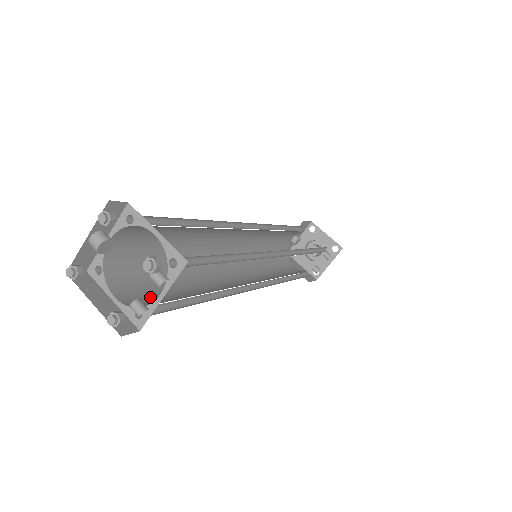
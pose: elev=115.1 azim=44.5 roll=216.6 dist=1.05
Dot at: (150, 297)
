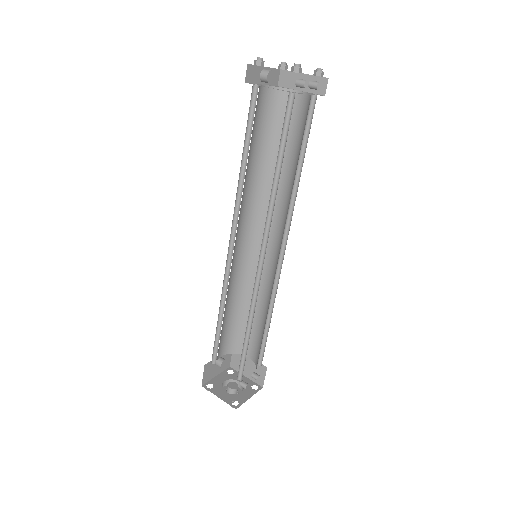
Dot at: occluded
